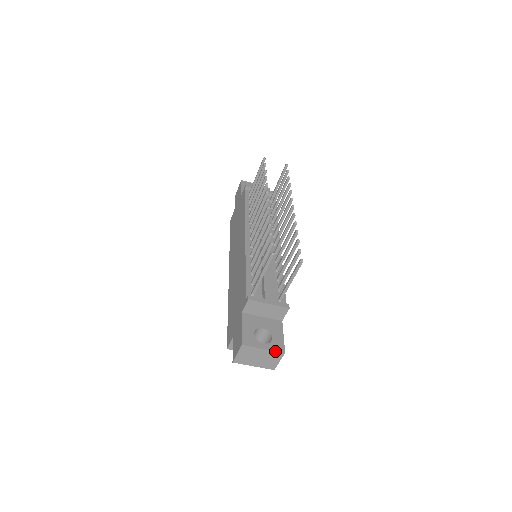
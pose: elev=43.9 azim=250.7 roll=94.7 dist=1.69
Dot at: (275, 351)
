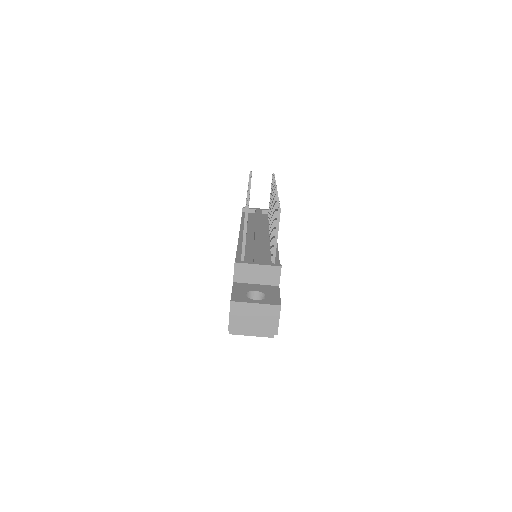
Dot at: (269, 304)
